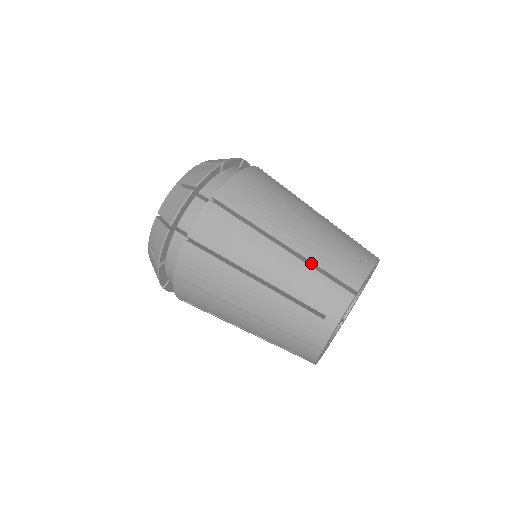
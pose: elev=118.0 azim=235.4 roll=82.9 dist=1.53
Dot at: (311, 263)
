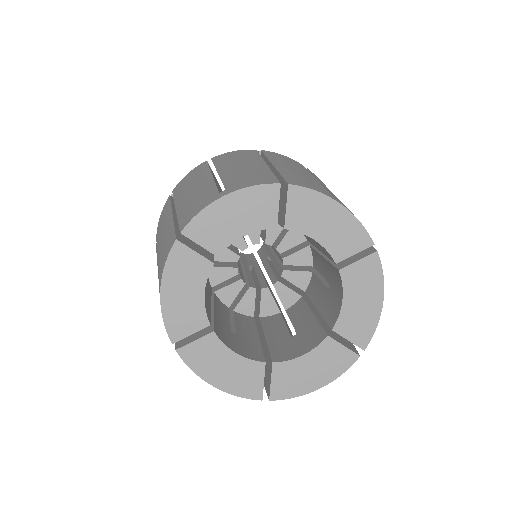
Dot at: (276, 175)
